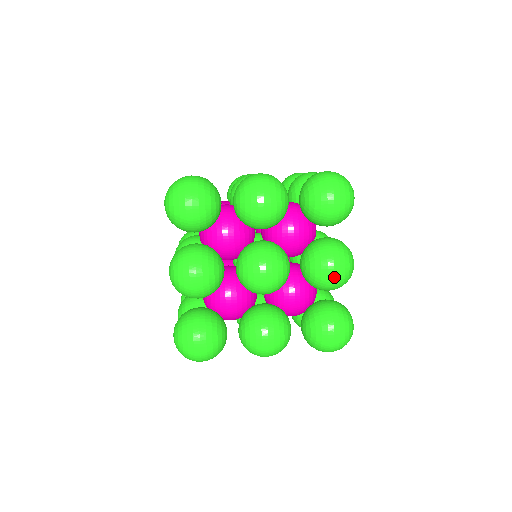
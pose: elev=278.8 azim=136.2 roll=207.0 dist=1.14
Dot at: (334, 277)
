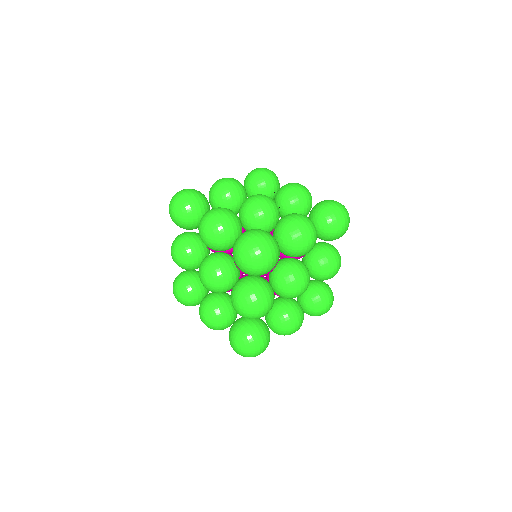
Dot at: (335, 274)
